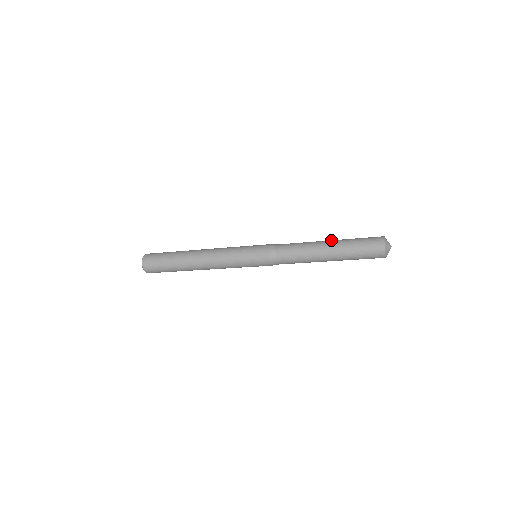
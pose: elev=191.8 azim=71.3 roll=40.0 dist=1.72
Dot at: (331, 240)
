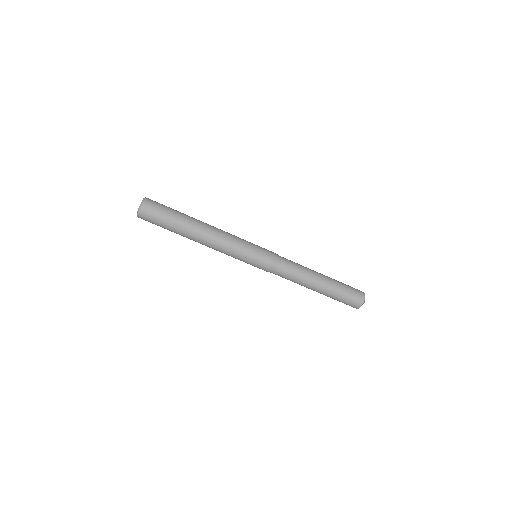
Dot at: occluded
